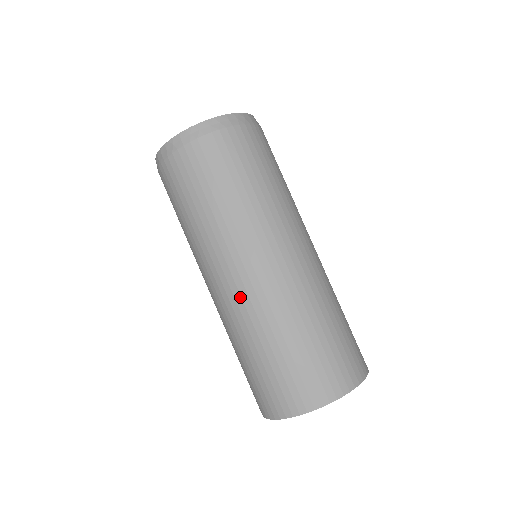
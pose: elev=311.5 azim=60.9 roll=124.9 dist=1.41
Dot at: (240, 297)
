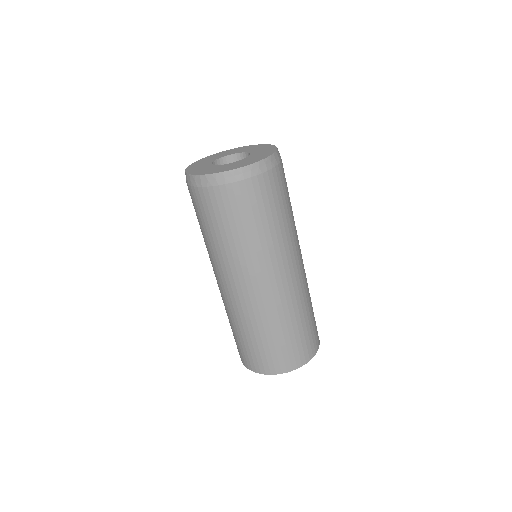
Dot at: (267, 298)
